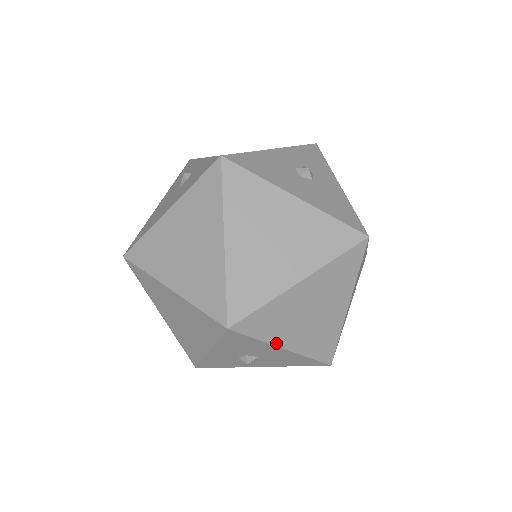
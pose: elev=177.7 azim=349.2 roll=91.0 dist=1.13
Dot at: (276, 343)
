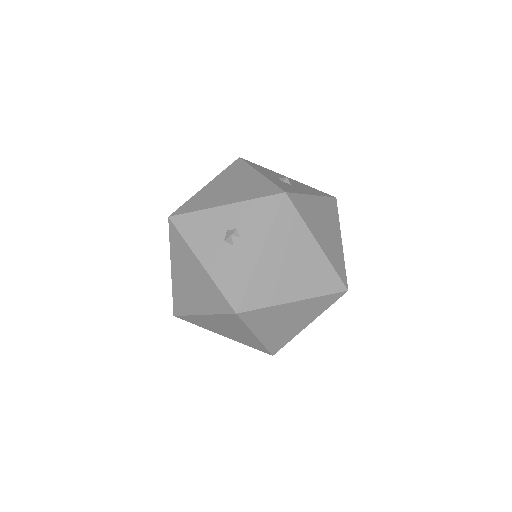
Dot at: (213, 331)
